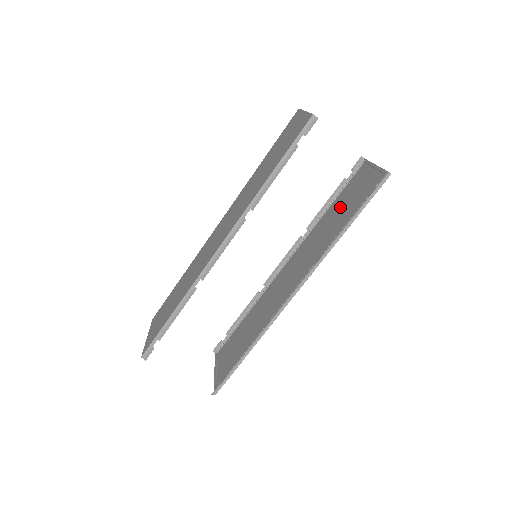
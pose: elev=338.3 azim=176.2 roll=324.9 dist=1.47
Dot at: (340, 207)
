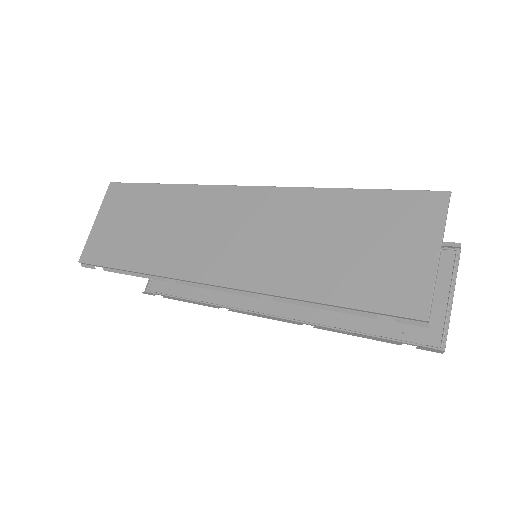
Dot at: occluded
